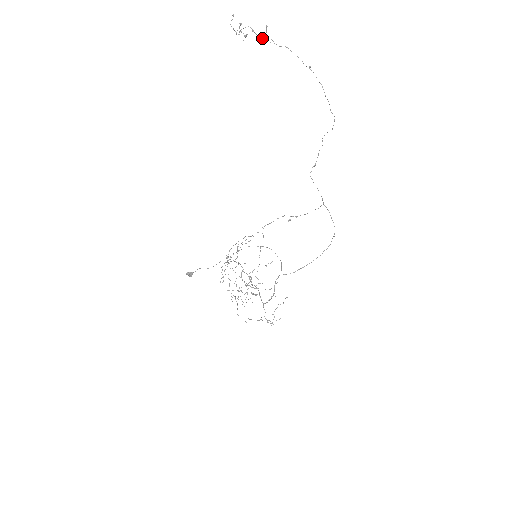
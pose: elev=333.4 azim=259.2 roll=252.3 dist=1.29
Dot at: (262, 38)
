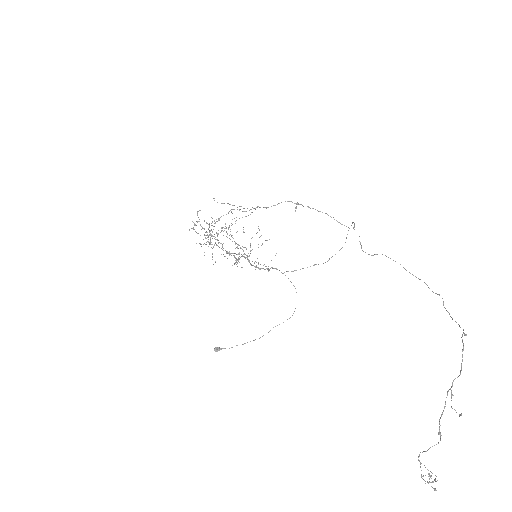
Dot at: (442, 413)
